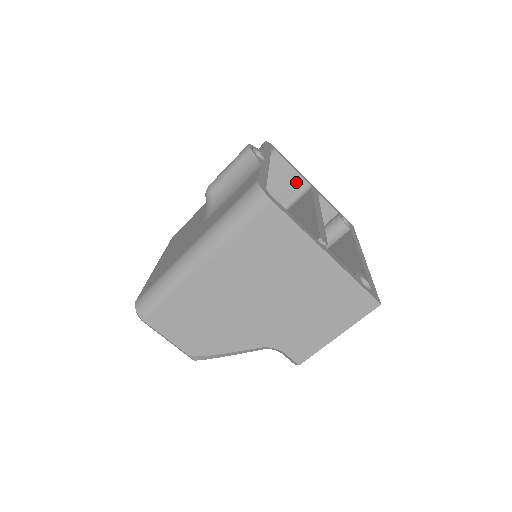
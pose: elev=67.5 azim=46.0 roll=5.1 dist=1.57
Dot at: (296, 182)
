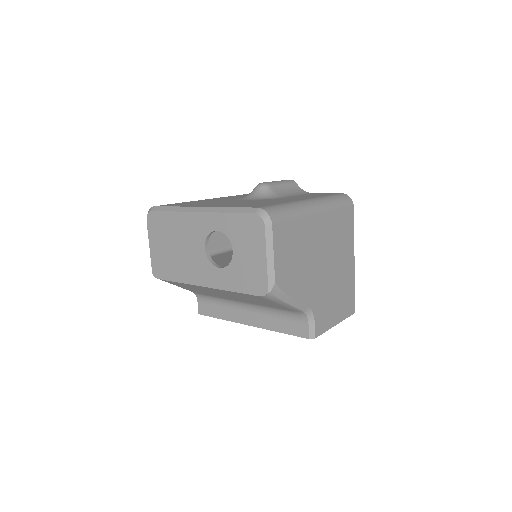
Dot at: occluded
